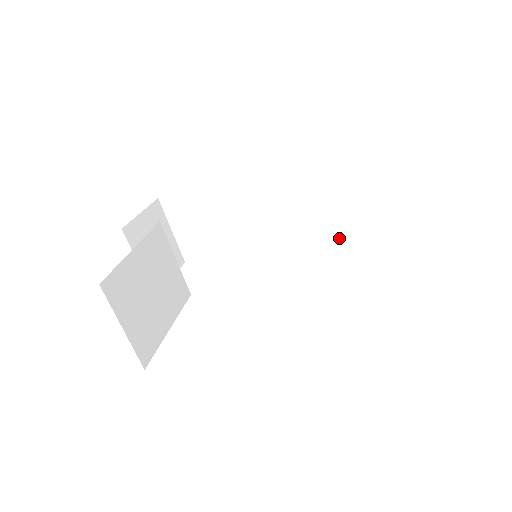
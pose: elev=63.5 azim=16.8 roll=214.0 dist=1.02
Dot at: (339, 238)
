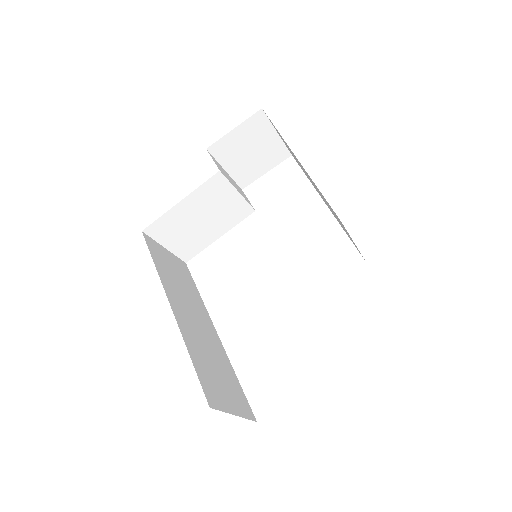
Dot at: occluded
